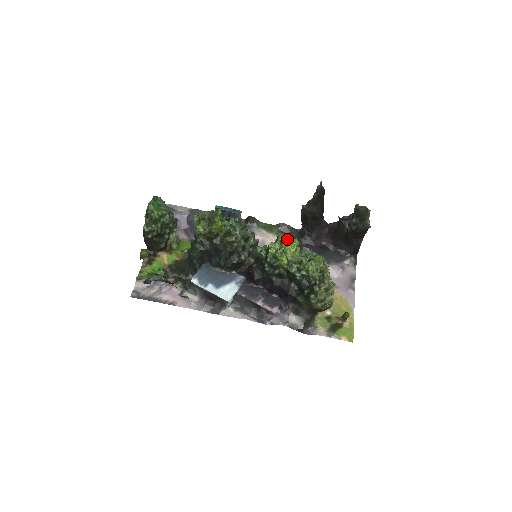
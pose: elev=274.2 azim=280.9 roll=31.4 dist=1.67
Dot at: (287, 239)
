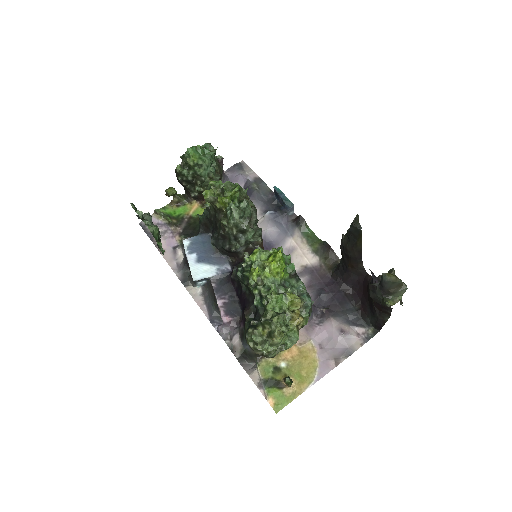
Dot at: (276, 256)
